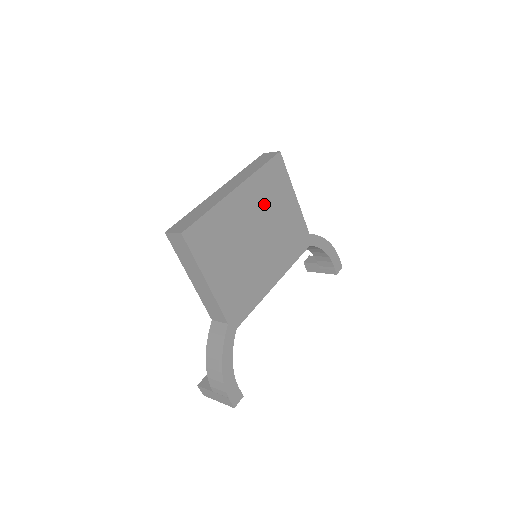
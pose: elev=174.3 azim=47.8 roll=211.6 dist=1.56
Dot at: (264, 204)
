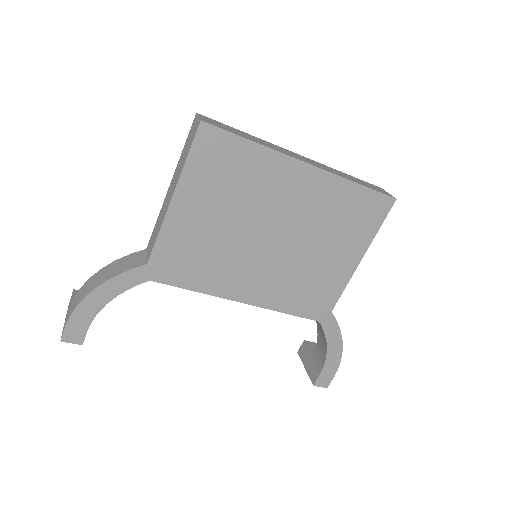
Dot at: (319, 219)
